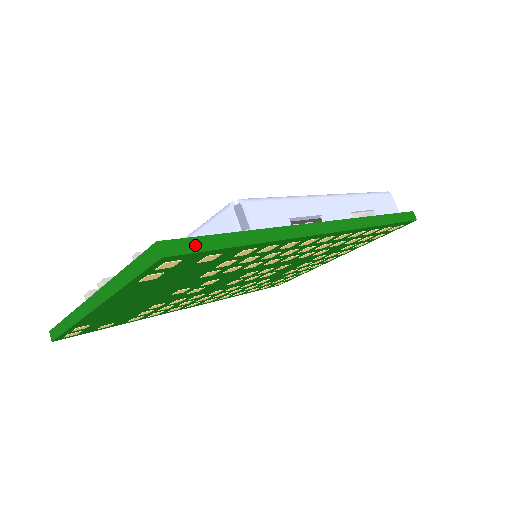
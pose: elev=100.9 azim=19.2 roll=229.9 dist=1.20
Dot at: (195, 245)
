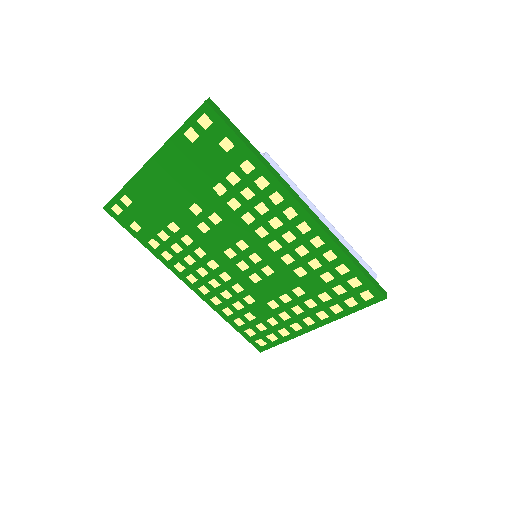
Dot at: (225, 118)
